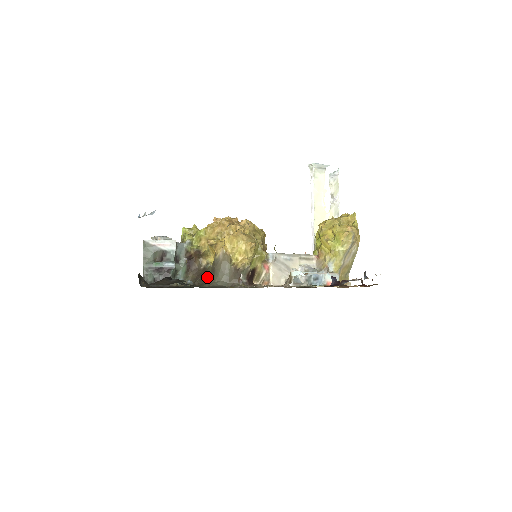
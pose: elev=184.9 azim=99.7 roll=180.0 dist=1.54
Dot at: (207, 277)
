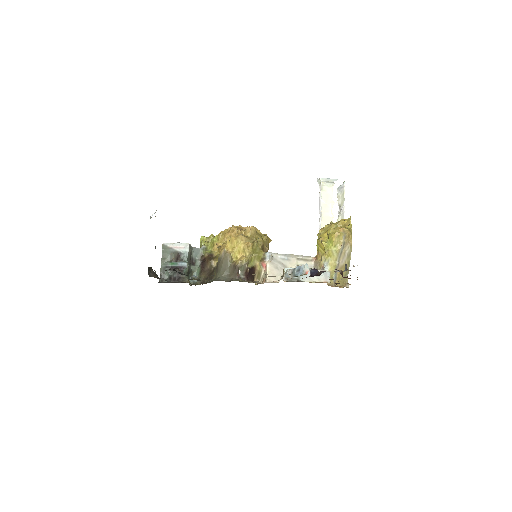
Dot at: occluded
